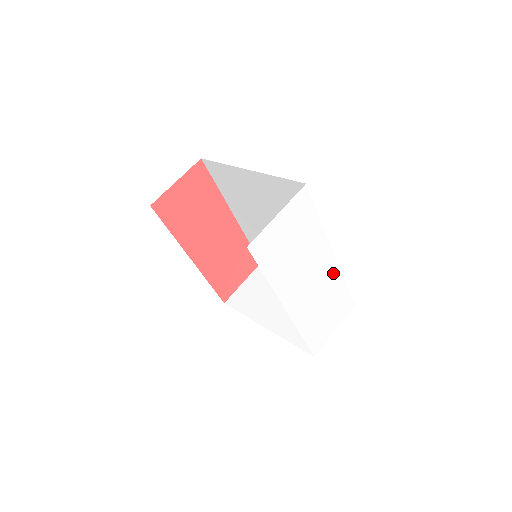
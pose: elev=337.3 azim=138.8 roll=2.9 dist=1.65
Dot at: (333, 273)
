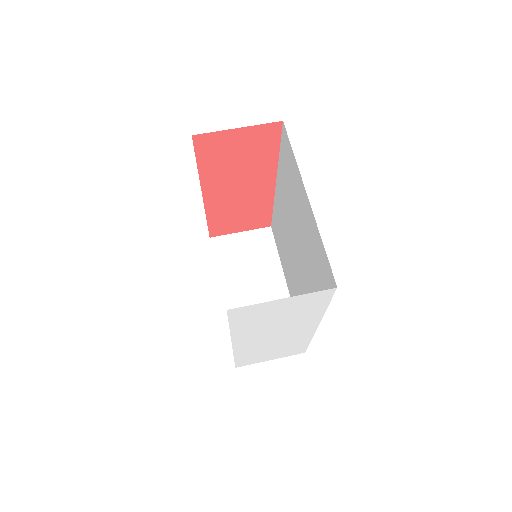
Dot at: (304, 335)
